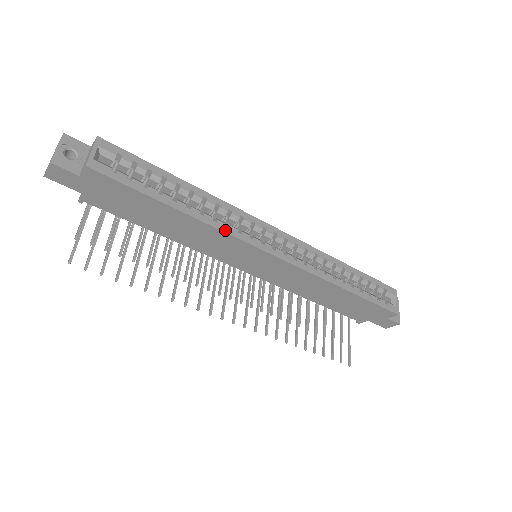
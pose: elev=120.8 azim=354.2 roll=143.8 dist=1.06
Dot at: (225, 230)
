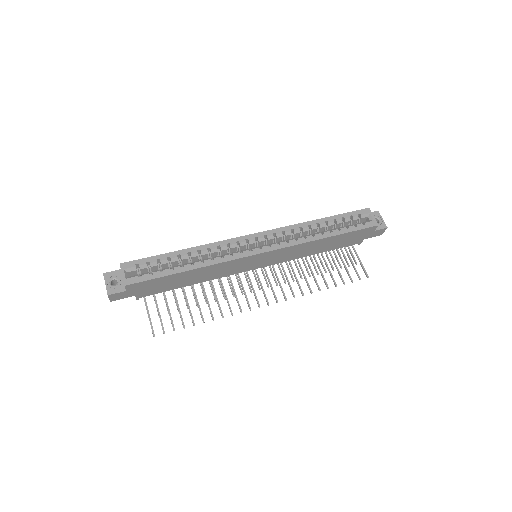
Dot at: (222, 261)
